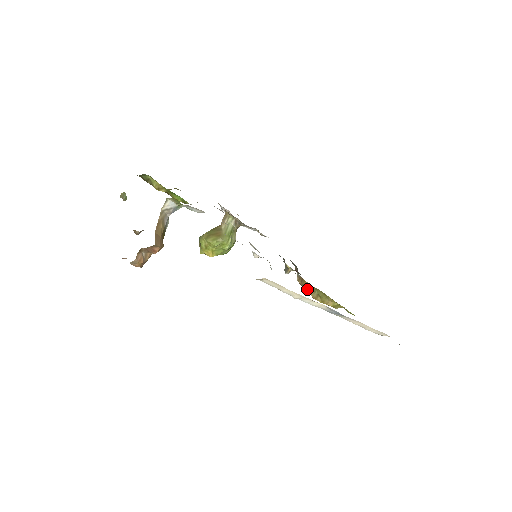
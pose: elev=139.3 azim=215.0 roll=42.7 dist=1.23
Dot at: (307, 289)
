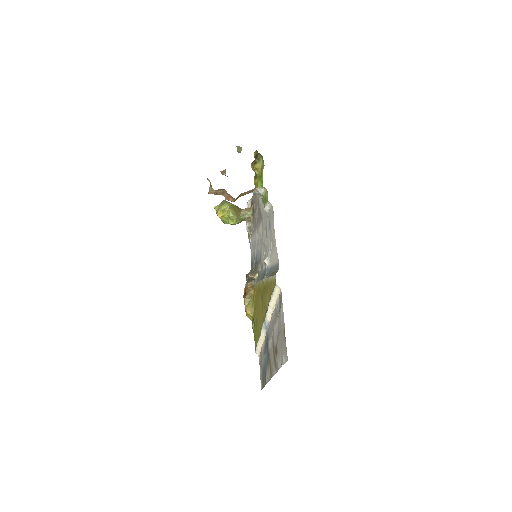
Dot at: (248, 293)
